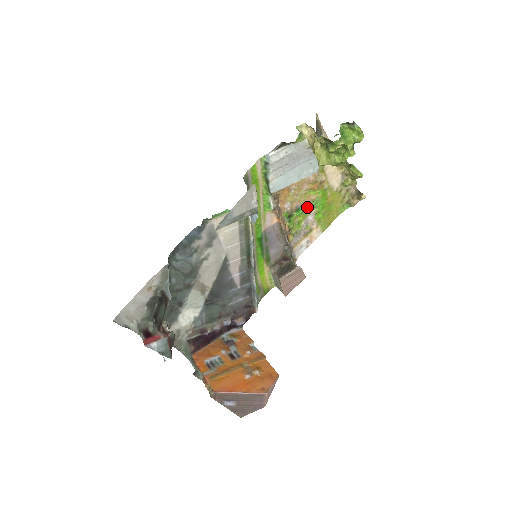
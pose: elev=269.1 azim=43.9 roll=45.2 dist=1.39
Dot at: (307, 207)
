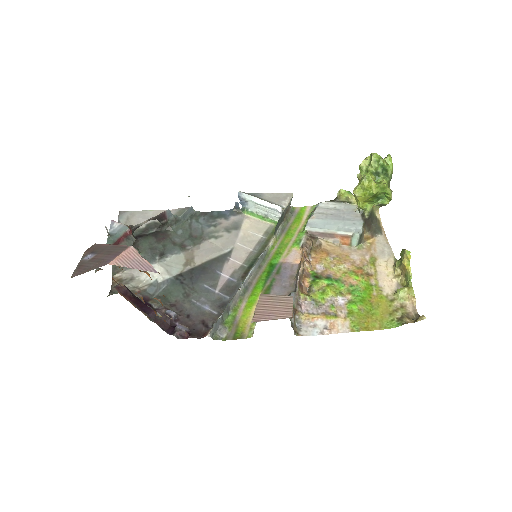
Dot at: (342, 287)
